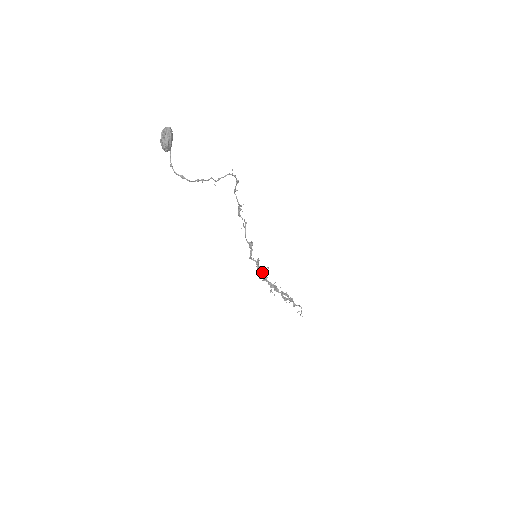
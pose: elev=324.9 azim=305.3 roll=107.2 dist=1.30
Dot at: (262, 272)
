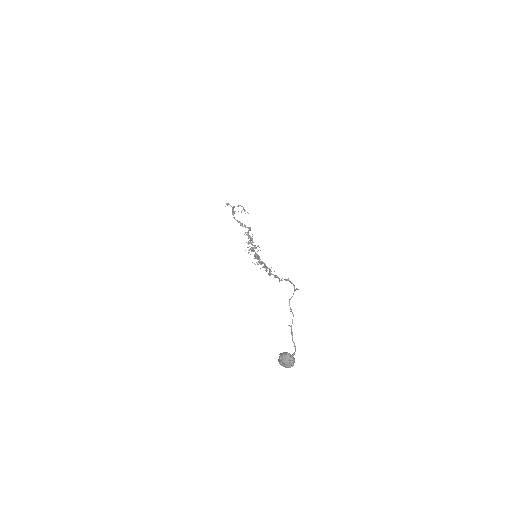
Dot at: (257, 255)
